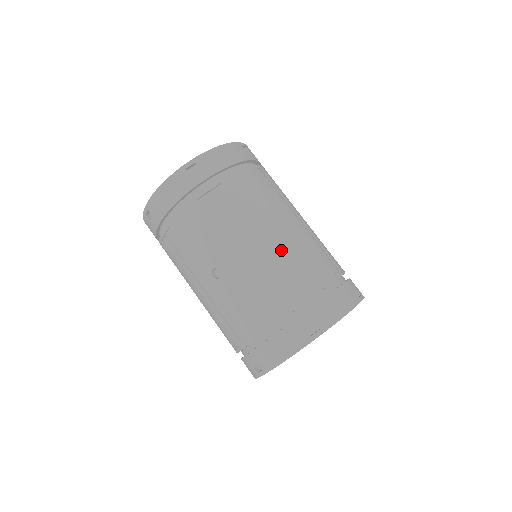
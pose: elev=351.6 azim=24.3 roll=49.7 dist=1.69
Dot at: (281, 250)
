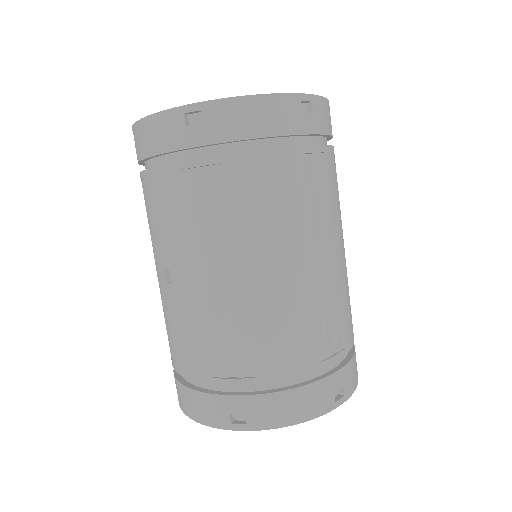
Dot at: (255, 303)
